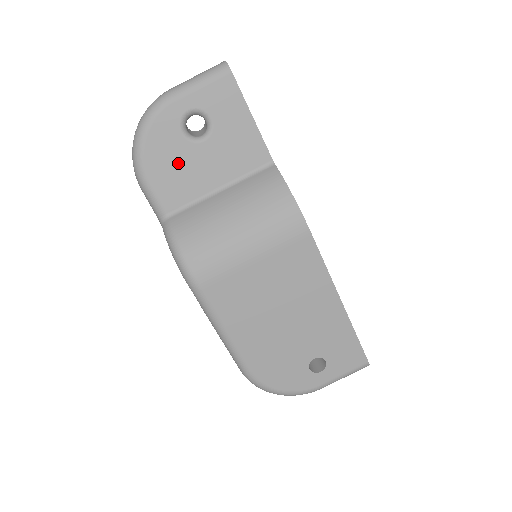
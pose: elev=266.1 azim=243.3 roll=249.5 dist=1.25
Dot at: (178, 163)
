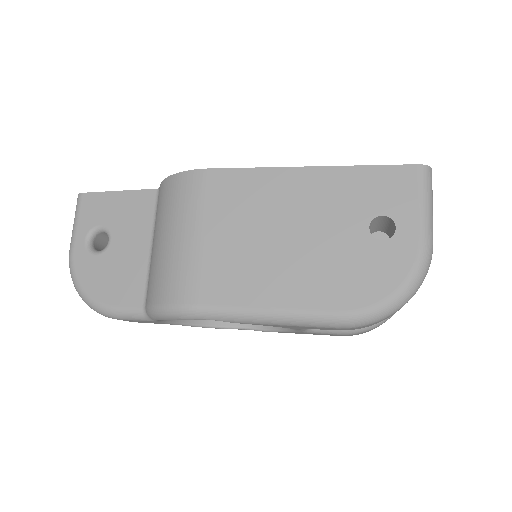
Dot at: (113, 271)
